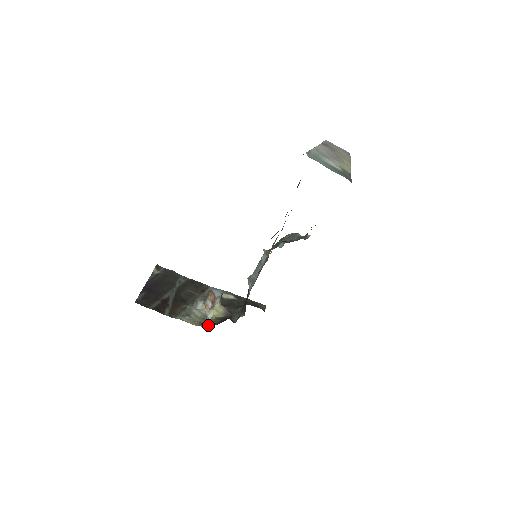
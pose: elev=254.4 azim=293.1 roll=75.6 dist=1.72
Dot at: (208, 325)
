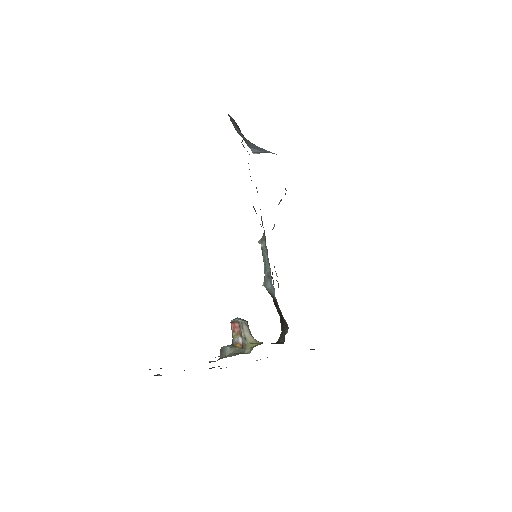
Dot at: occluded
